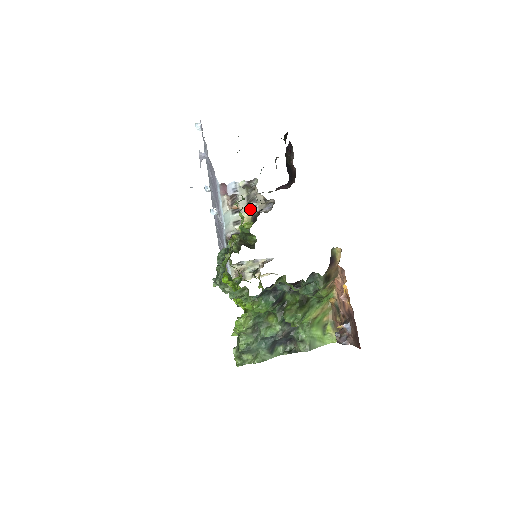
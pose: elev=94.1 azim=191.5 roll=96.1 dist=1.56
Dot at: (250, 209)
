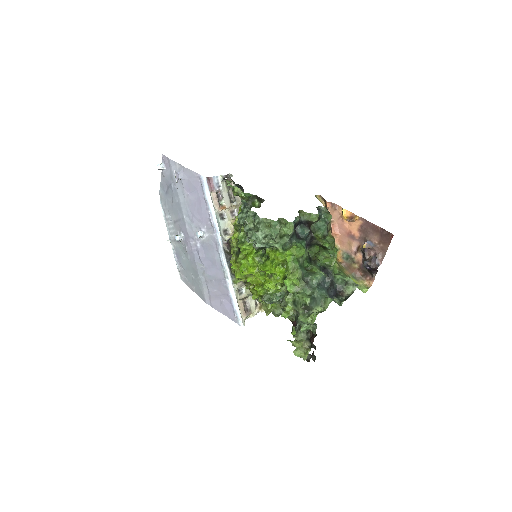
Dot at: (231, 215)
